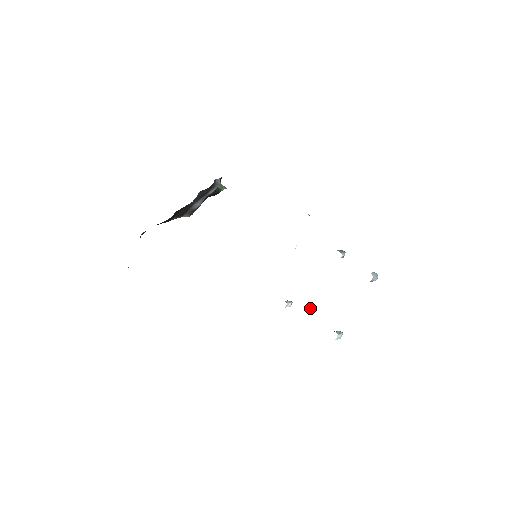
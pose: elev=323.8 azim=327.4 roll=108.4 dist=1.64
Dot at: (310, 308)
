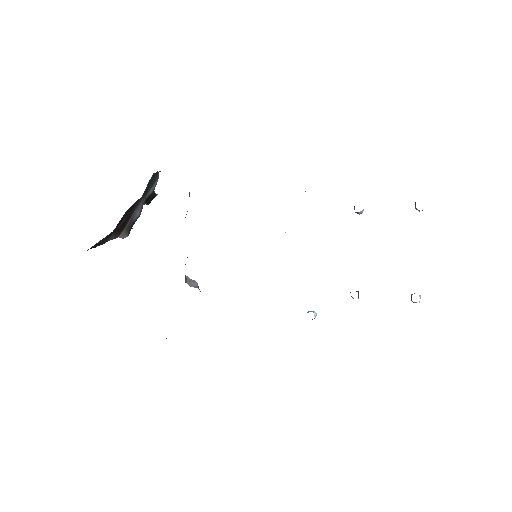
Dot at: (357, 291)
